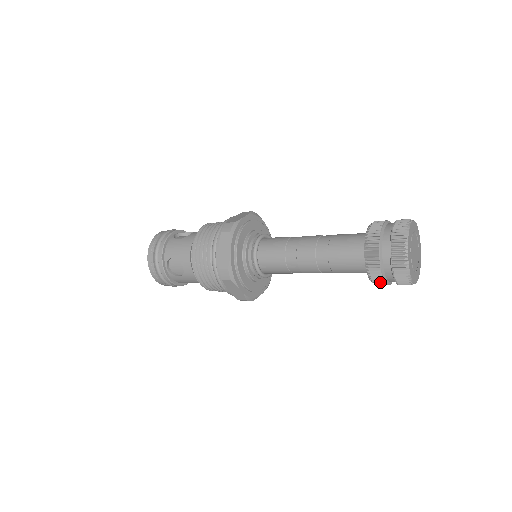
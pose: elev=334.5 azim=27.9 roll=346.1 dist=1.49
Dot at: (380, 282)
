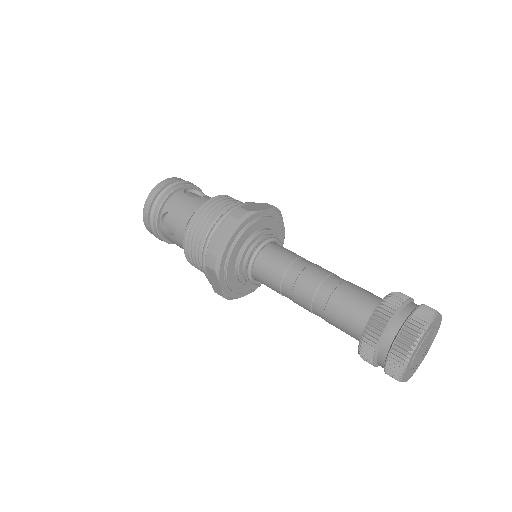
Dot at: (368, 360)
